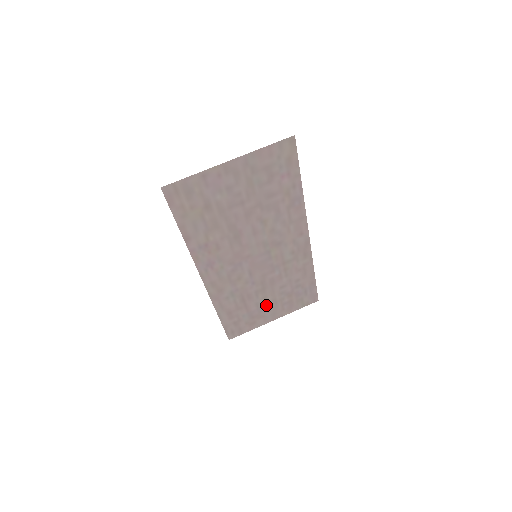
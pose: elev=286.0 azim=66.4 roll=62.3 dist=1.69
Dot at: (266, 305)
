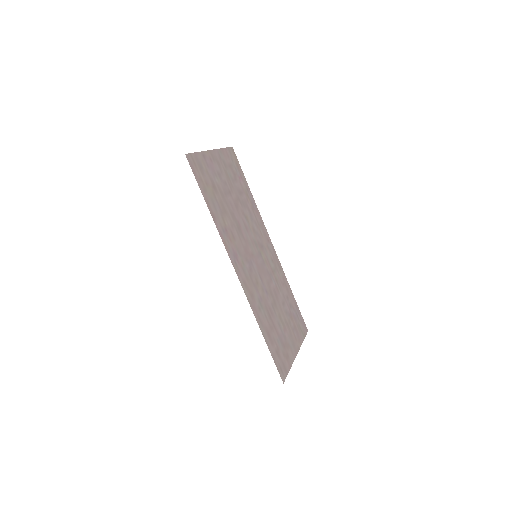
Dot at: (284, 328)
